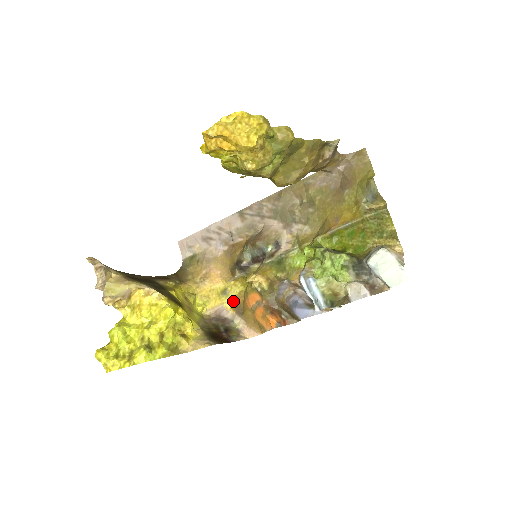
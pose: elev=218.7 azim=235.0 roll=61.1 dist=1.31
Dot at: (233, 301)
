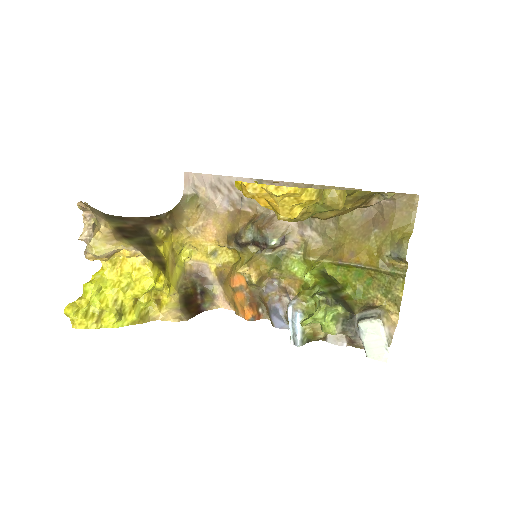
Dot at: (219, 266)
